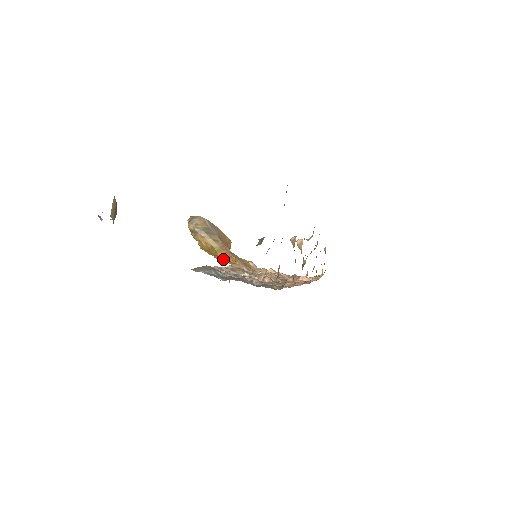
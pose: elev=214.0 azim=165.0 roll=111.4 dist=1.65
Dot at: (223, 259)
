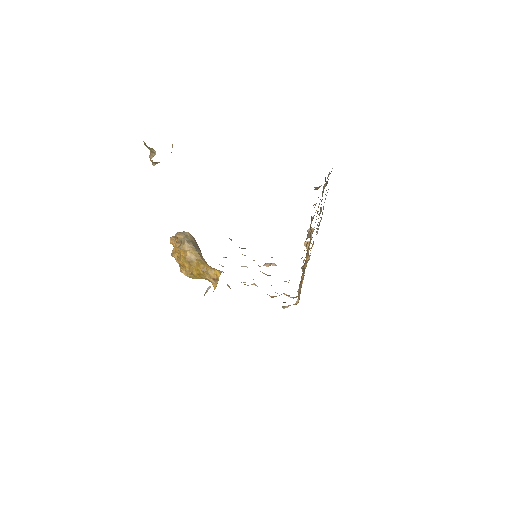
Dot at: (202, 273)
